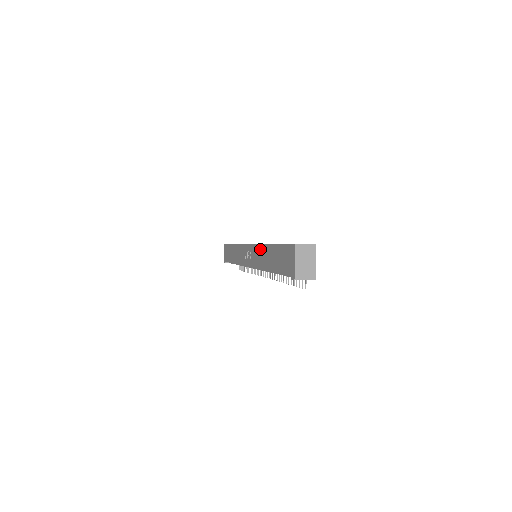
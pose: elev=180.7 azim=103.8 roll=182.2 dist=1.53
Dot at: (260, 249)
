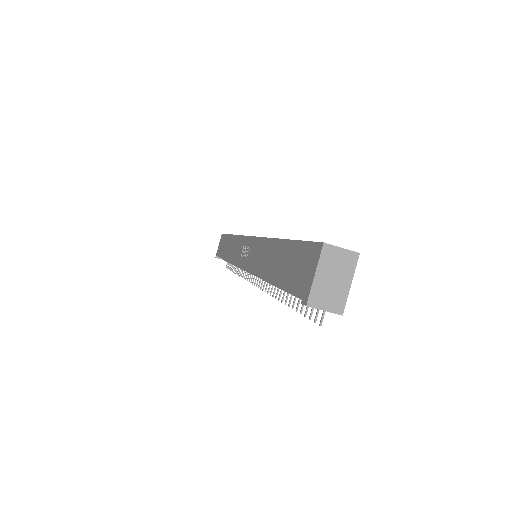
Dot at: (263, 245)
